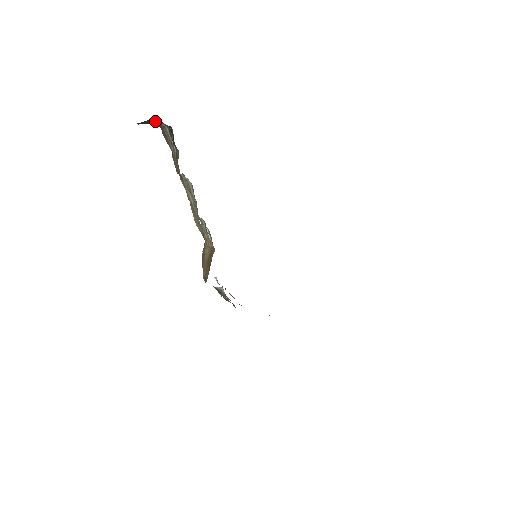
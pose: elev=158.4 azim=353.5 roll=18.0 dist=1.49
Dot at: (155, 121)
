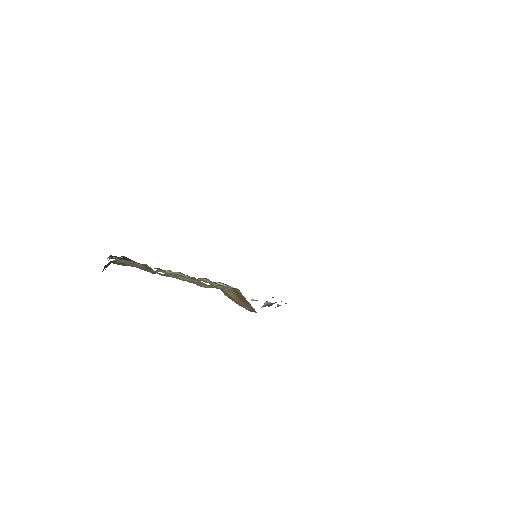
Dot at: (108, 265)
